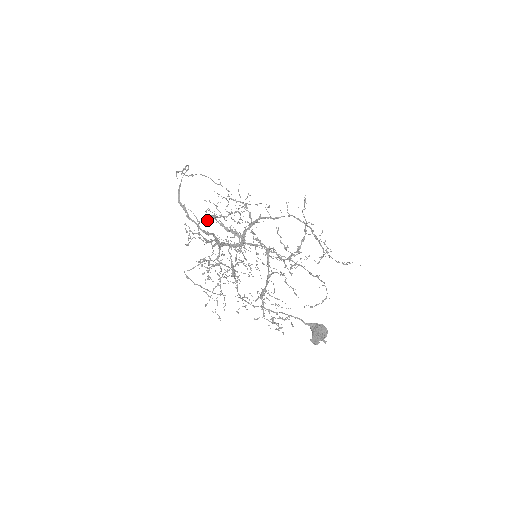
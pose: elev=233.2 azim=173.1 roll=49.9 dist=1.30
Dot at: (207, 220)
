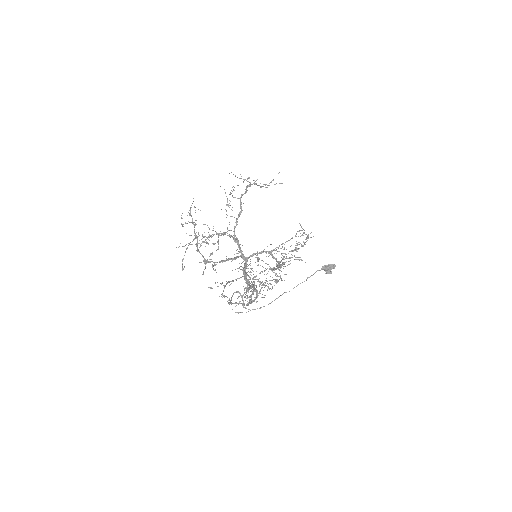
Dot at: (216, 272)
